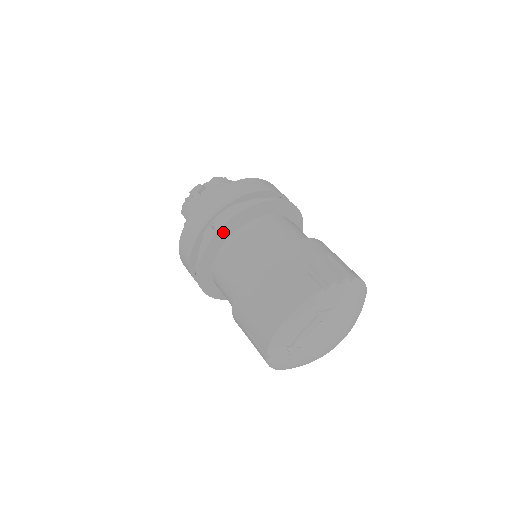
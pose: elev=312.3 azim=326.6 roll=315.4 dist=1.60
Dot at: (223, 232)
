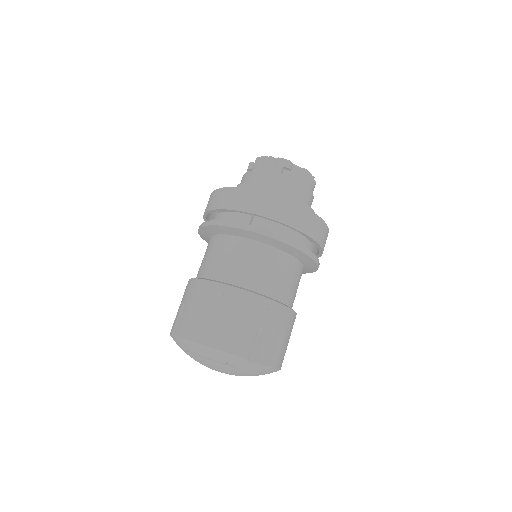
Dot at: (252, 234)
